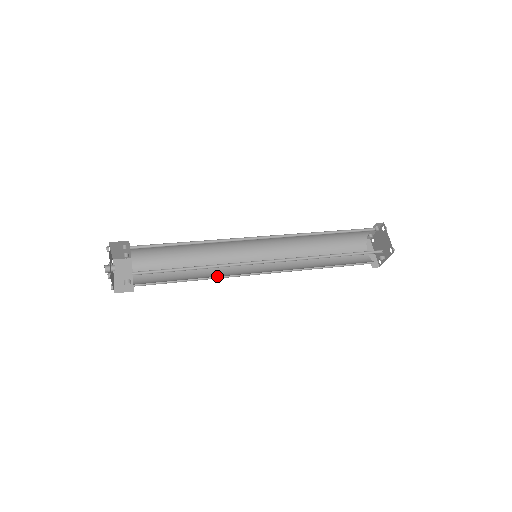
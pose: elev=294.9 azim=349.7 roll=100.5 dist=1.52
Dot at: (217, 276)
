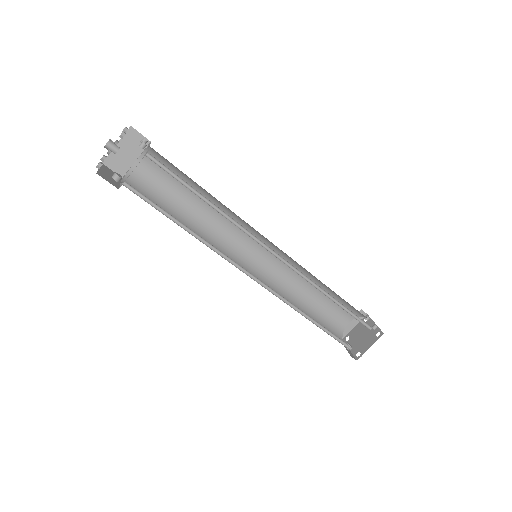
Dot at: (207, 237)
